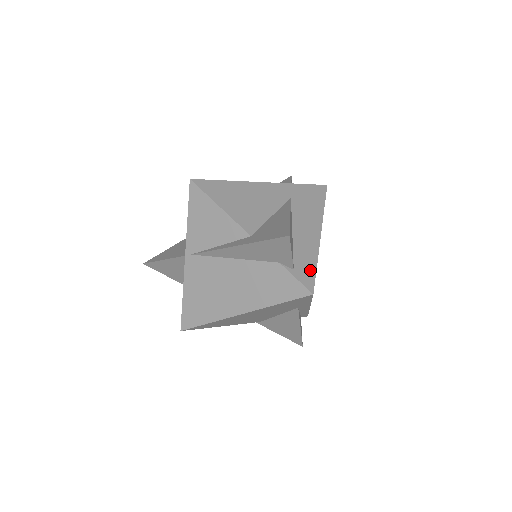
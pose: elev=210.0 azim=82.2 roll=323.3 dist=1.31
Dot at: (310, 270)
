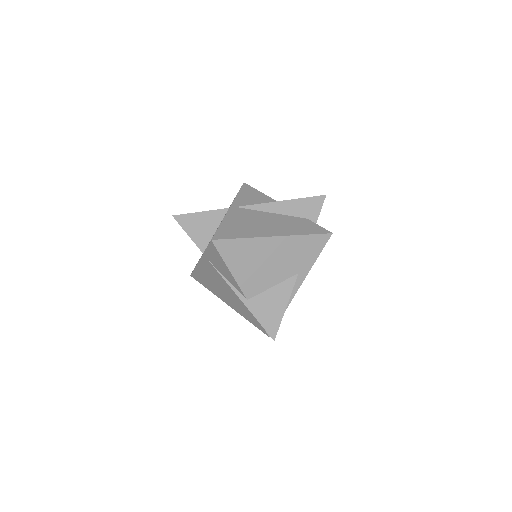
Dot at: occluded
